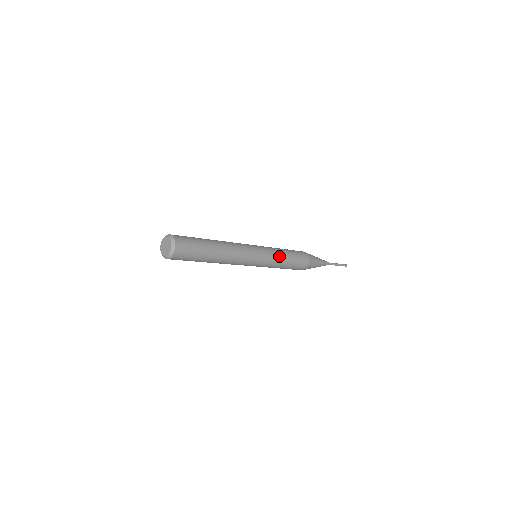
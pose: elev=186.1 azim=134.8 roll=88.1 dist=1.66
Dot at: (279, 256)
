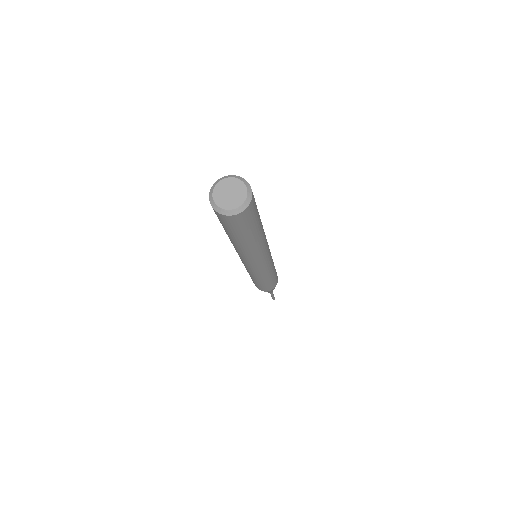
Dot at: (273, 264)
